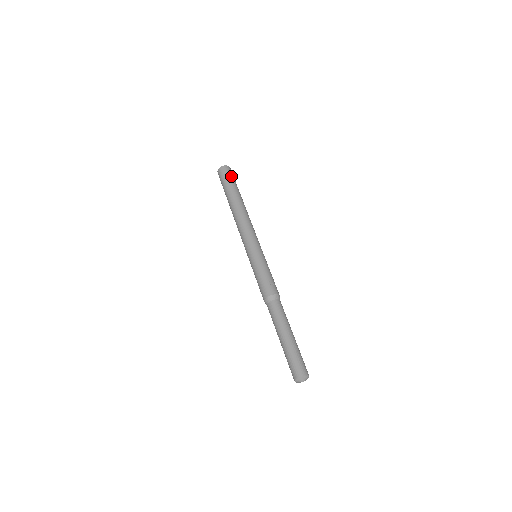
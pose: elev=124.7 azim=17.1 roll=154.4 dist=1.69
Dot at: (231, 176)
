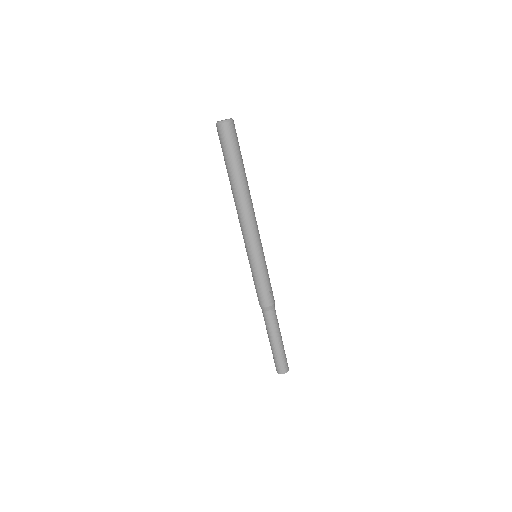
Dot at: (237, 141)
